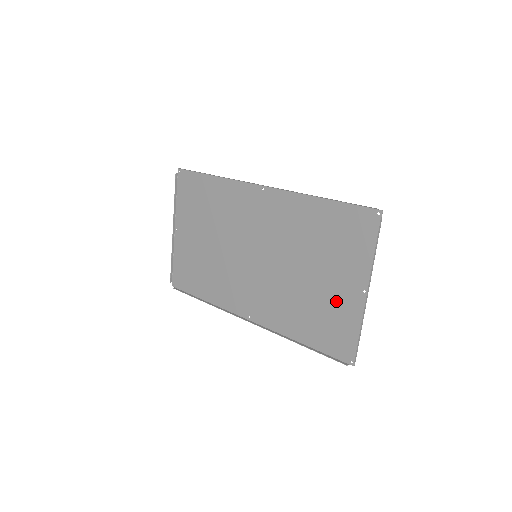
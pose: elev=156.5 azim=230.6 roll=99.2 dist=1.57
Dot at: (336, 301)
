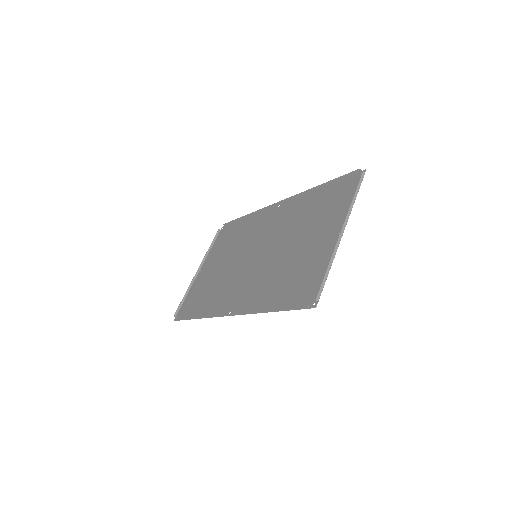
Dot at: (313, 255)
